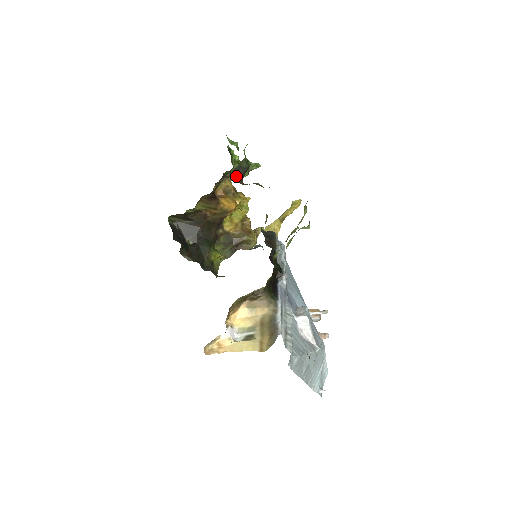
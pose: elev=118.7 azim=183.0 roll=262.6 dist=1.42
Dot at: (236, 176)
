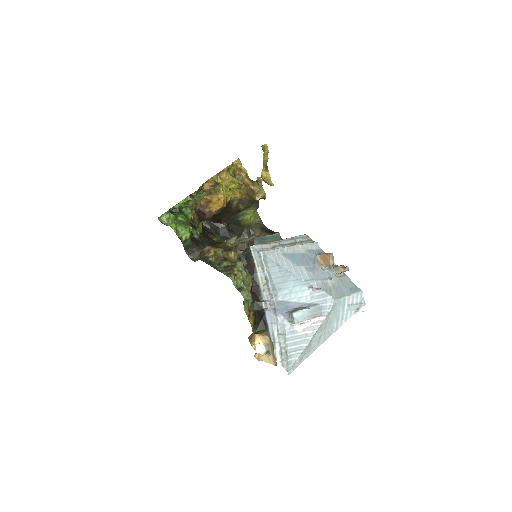
Dot at: (190, 254)
